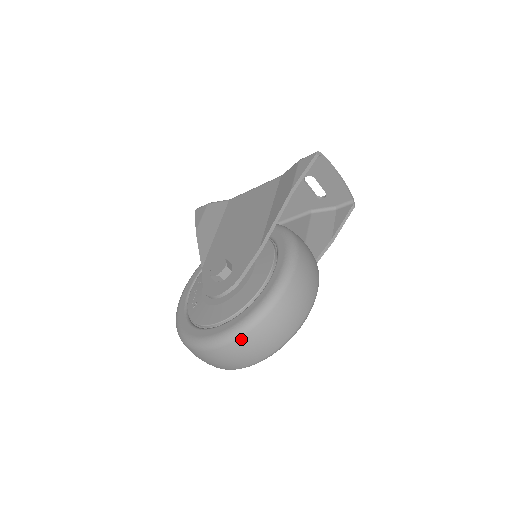
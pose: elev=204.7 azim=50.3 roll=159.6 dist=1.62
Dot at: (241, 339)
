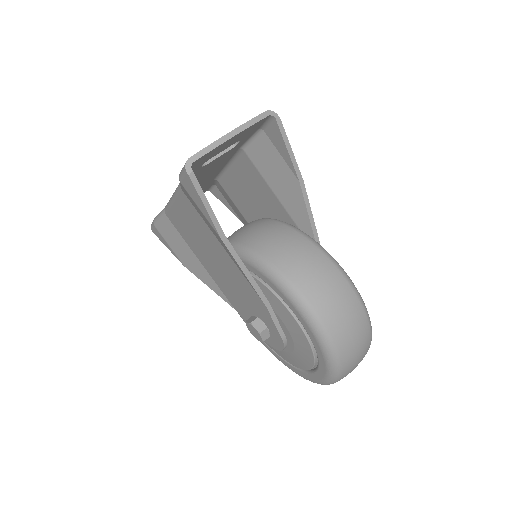
Dot at: (339, 380)
